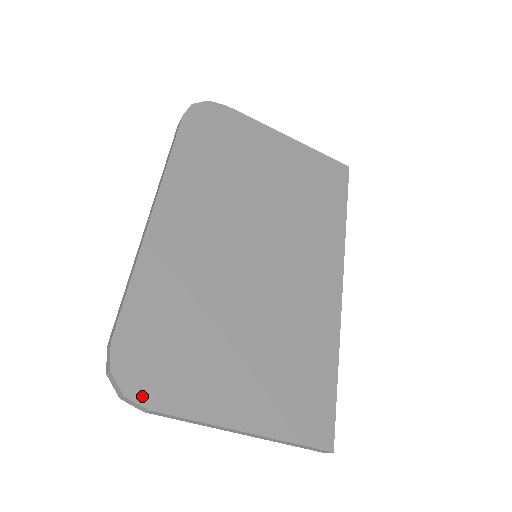
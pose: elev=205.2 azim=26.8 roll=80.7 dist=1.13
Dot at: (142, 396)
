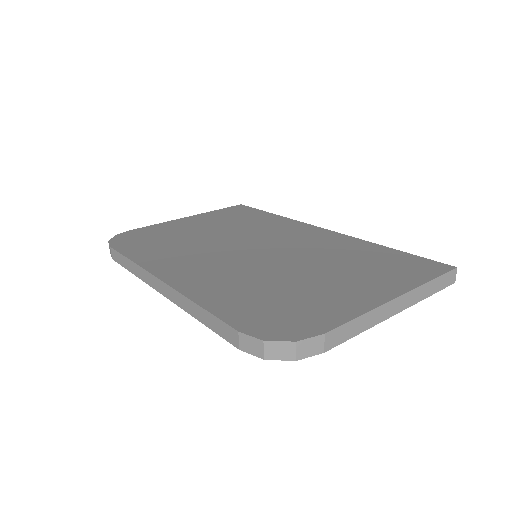
Dot at: (307, 333)
